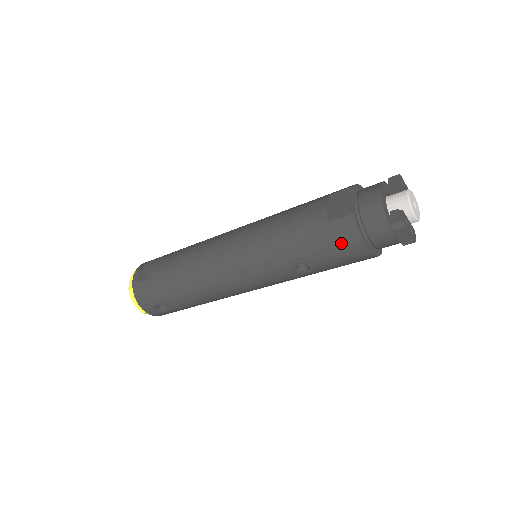
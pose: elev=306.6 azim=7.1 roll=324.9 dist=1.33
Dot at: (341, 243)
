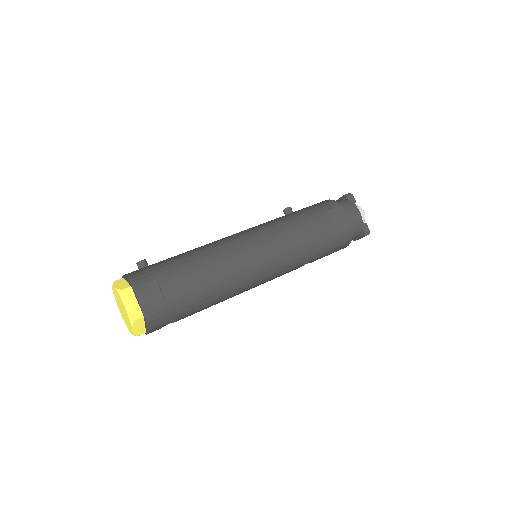
Dot at: (340, 247)
